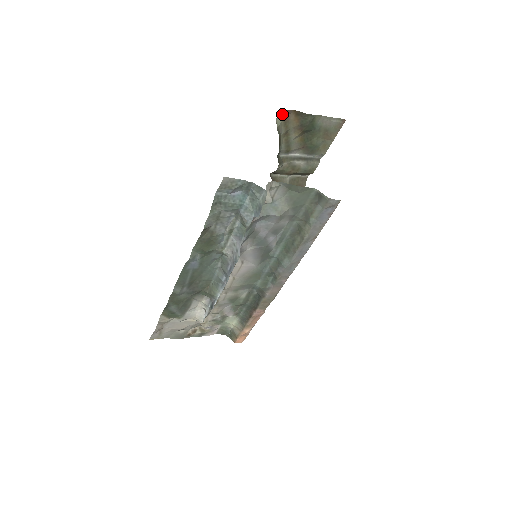
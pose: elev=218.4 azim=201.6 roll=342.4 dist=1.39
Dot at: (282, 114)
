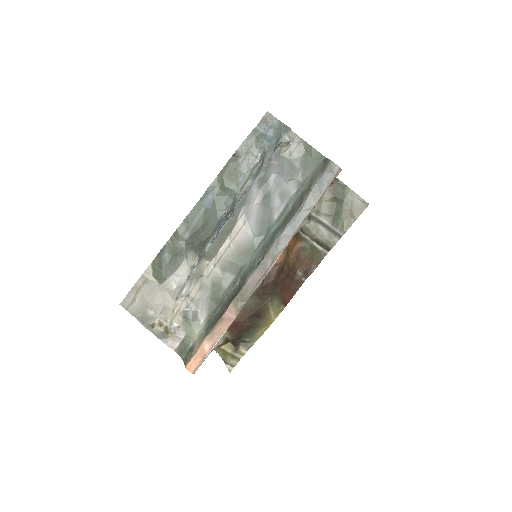
Dot at: occluded
